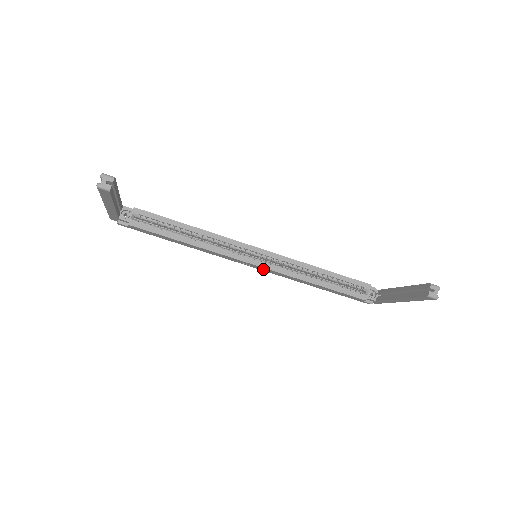
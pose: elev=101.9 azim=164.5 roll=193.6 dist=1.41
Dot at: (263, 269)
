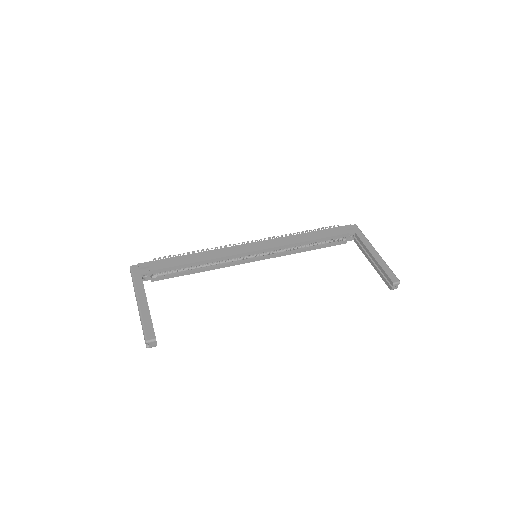
Dot at: occluded
